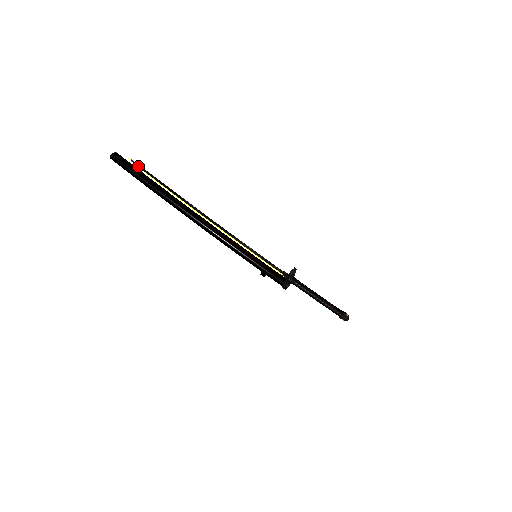
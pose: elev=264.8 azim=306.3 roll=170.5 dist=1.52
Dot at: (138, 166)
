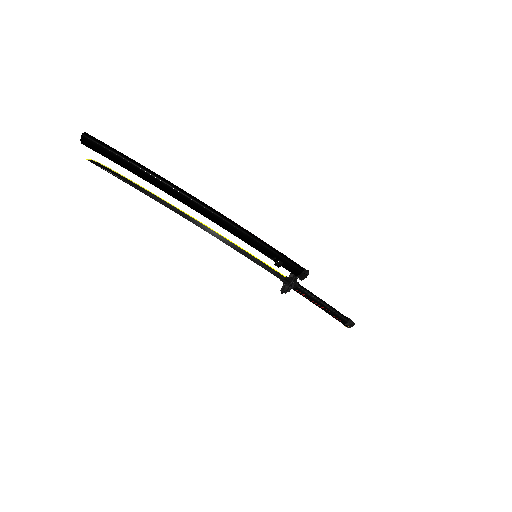
Dot at: (102, 164)
